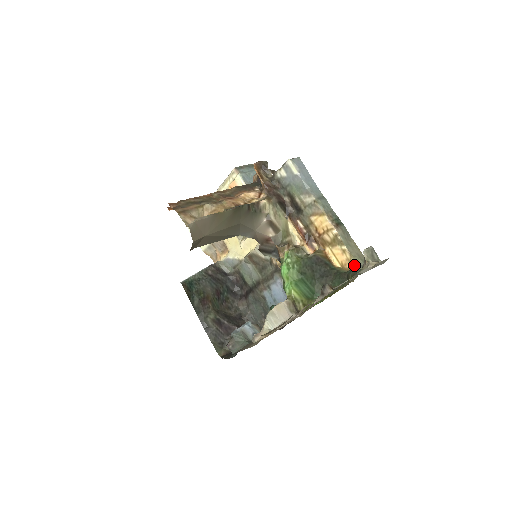
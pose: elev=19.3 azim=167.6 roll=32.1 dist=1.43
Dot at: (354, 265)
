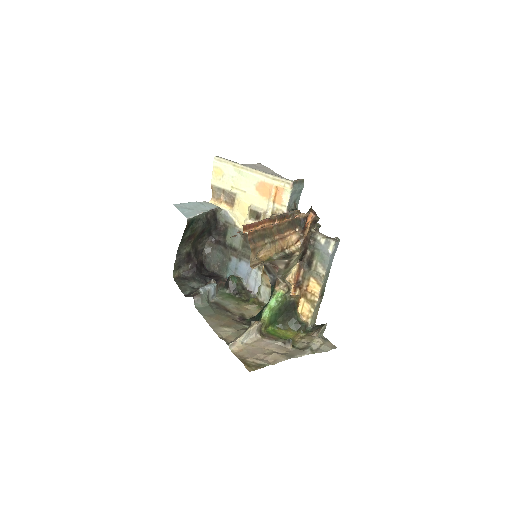
Dot at: (308, 322)
